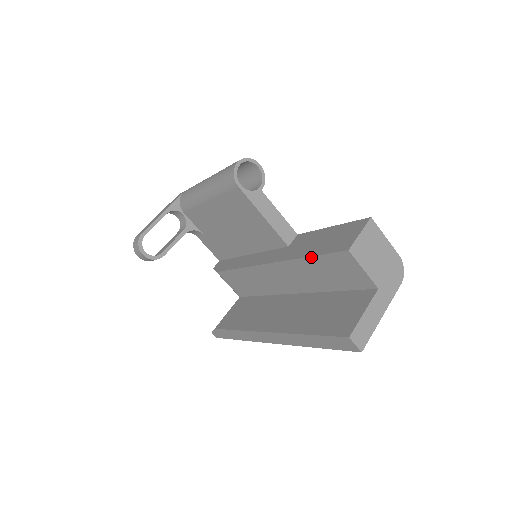
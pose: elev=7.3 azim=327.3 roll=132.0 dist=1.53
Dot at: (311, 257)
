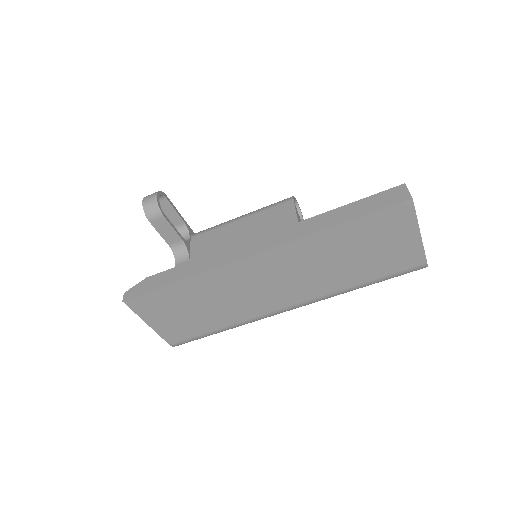
Dot at: occluded
